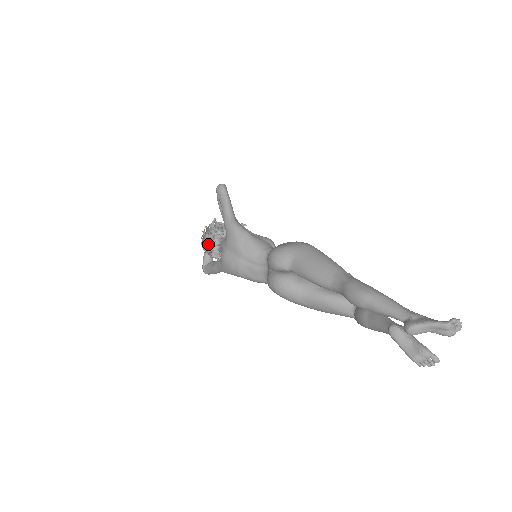
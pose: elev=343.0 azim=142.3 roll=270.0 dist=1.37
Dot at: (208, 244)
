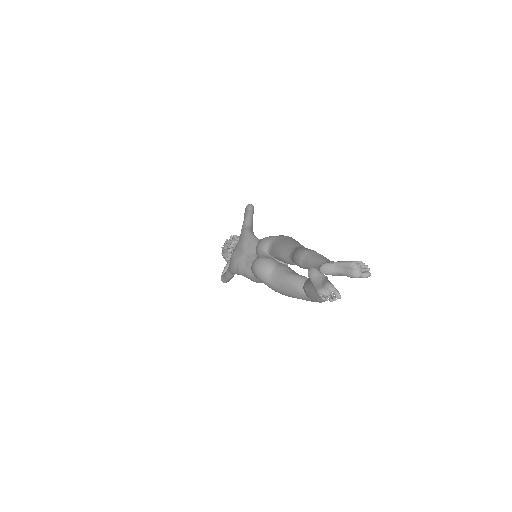
Dot at: (225, 246)
